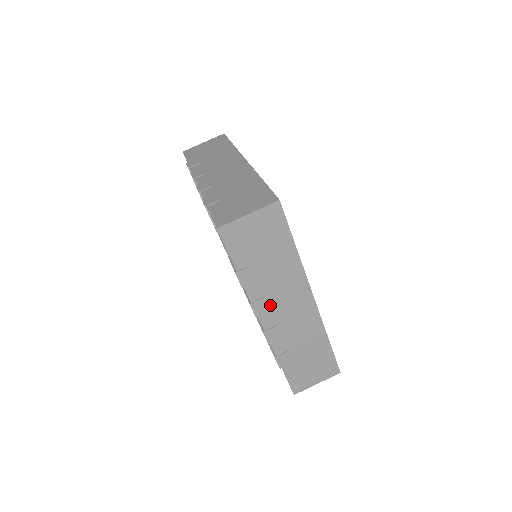
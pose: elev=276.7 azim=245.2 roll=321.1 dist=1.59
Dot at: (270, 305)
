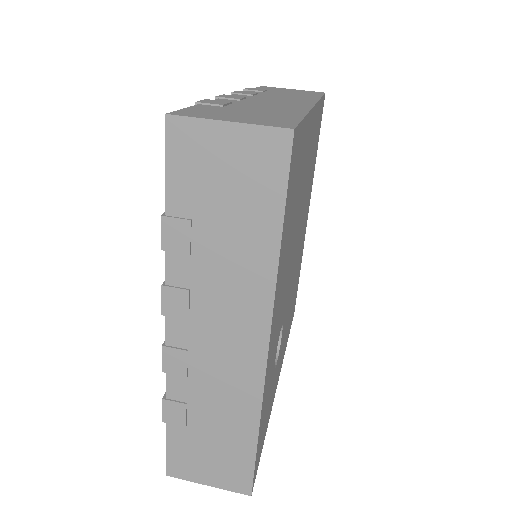
Dot at: (193, 310)
